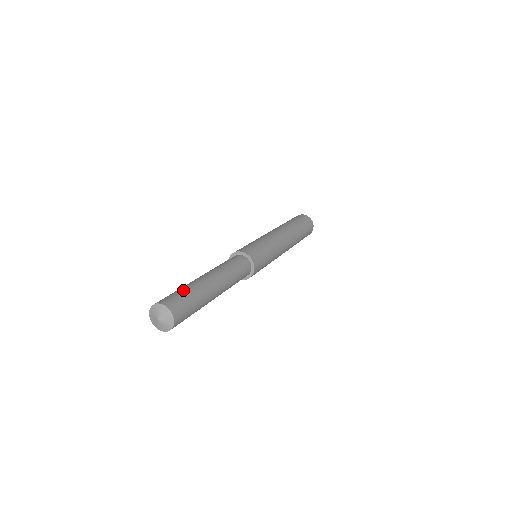
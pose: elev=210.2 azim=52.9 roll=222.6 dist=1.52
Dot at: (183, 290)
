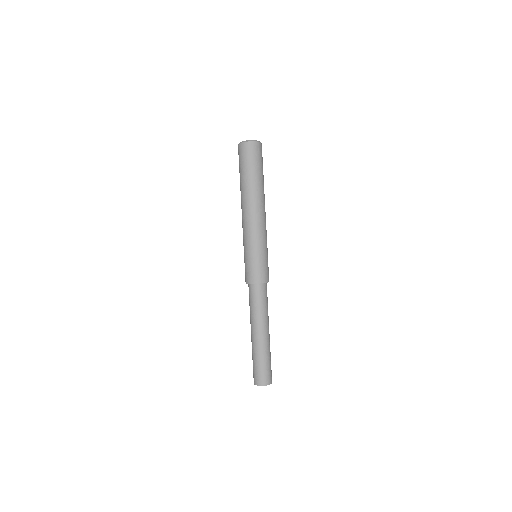
Dot at: (268, 363)
